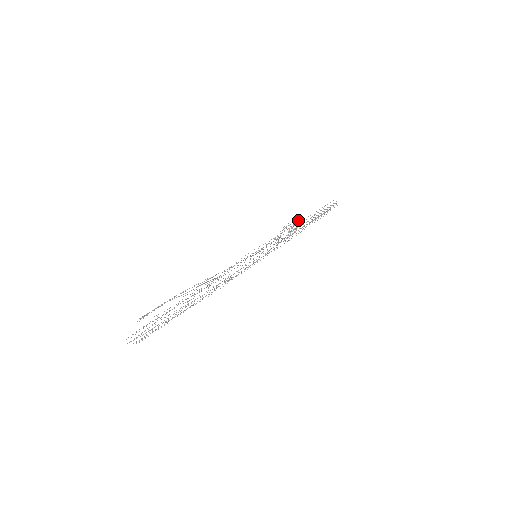
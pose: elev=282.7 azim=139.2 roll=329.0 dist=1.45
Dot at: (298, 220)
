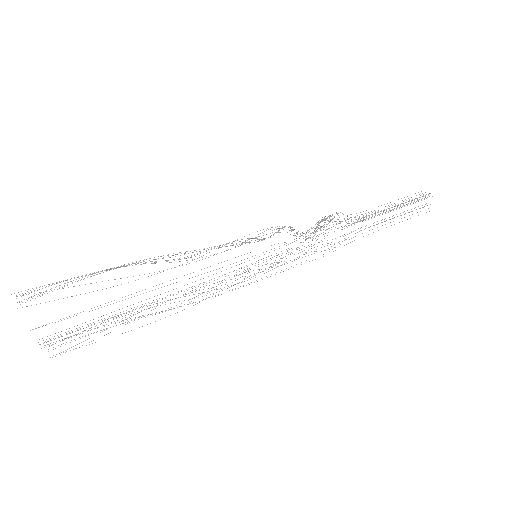
Dot at: occluded
